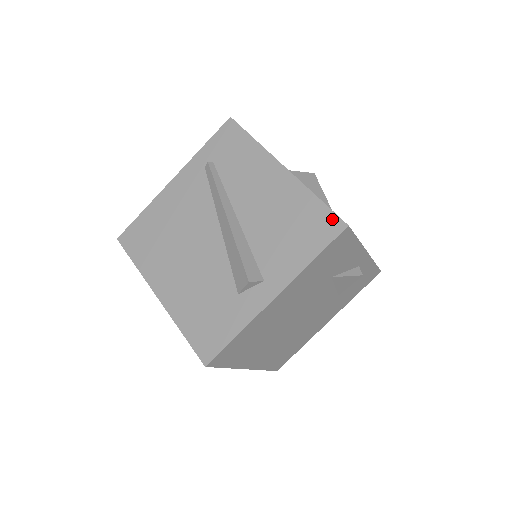
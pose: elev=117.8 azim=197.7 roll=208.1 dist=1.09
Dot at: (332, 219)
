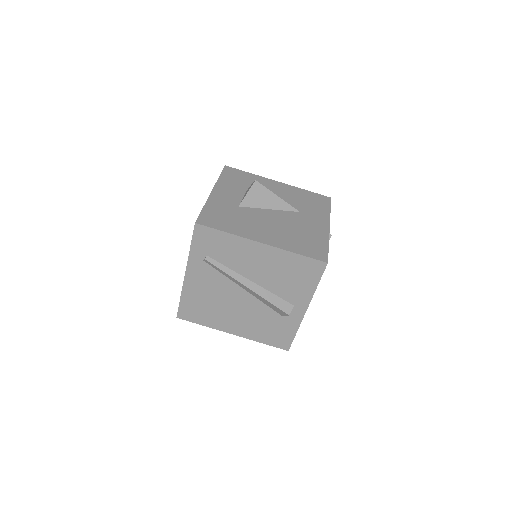
Dot at: (315, 263)
